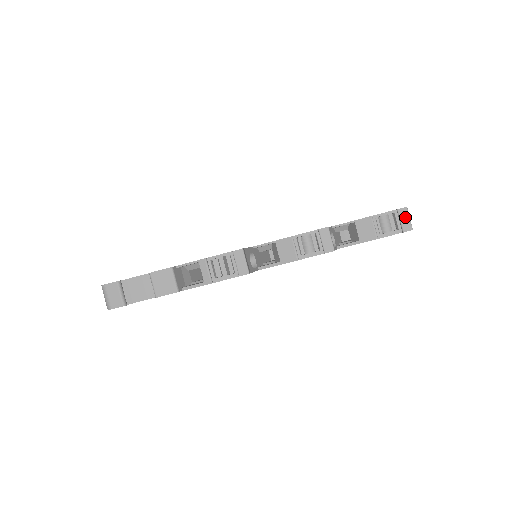
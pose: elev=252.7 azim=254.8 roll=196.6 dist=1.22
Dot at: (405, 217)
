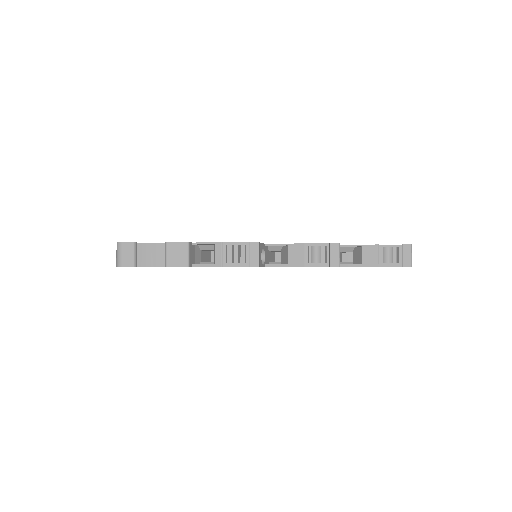
Dot at: (408, 253)
